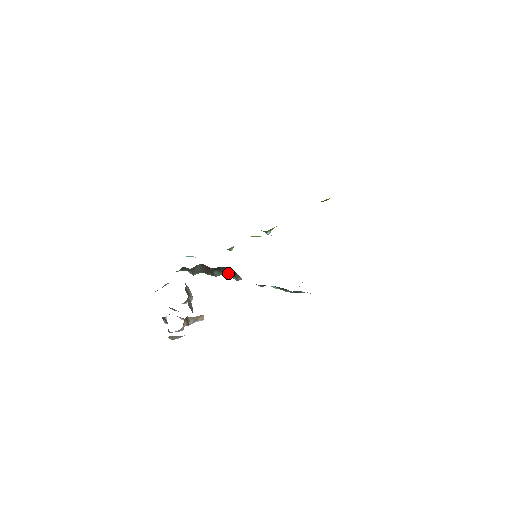
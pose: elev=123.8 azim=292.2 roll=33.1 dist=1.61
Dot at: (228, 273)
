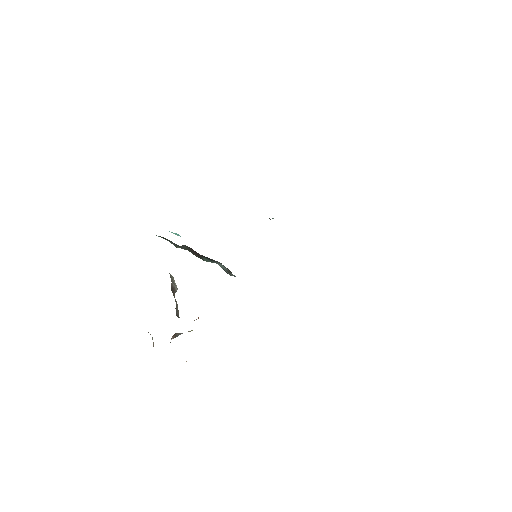
Dot at: (220, 265)
